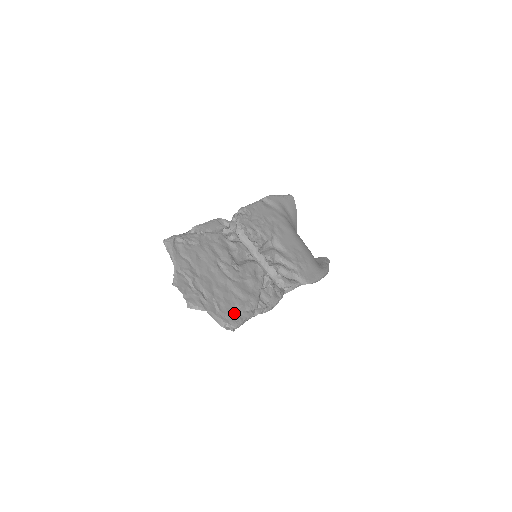
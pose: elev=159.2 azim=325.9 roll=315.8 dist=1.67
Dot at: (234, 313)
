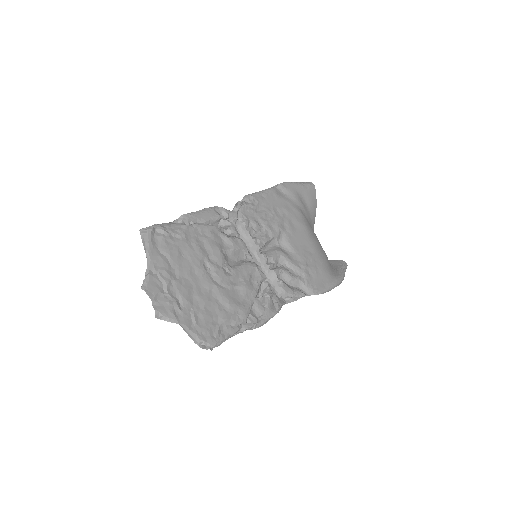
Dot at: (215, 328)
